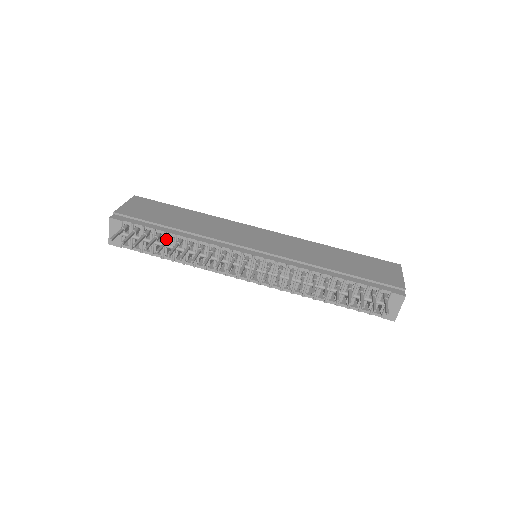
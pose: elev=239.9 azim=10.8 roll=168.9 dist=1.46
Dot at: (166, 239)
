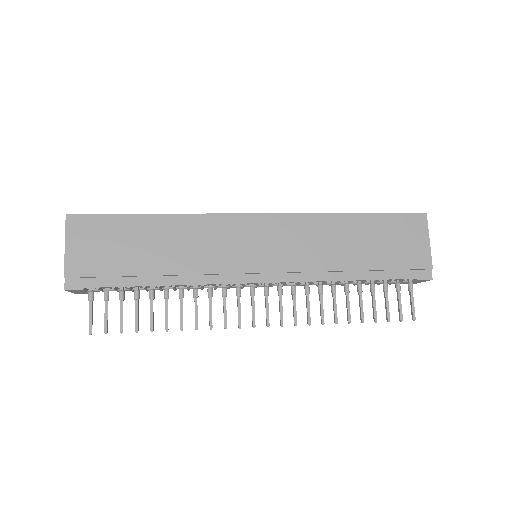
Dot at: (150, 299)
